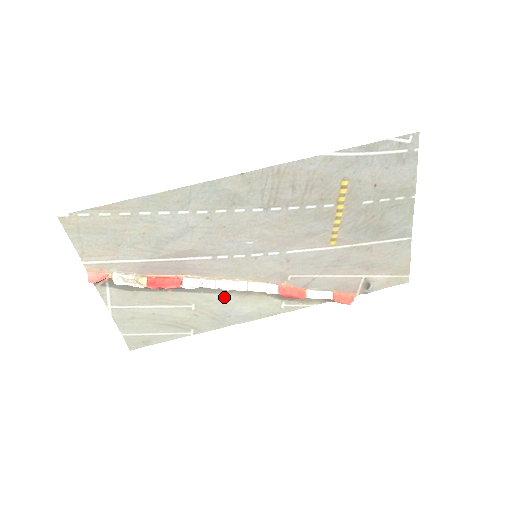
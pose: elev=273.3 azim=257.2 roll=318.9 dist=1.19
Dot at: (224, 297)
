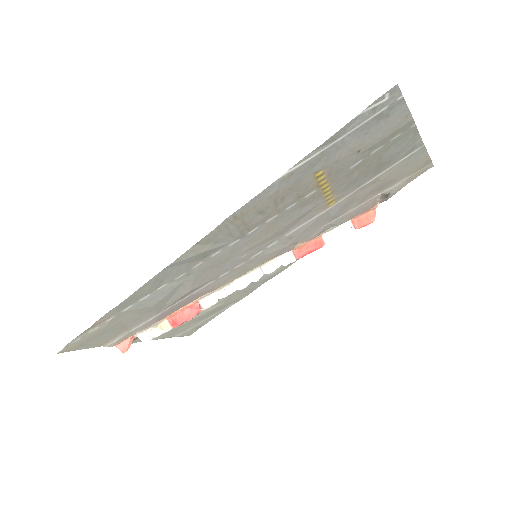
Dot at: occluded
